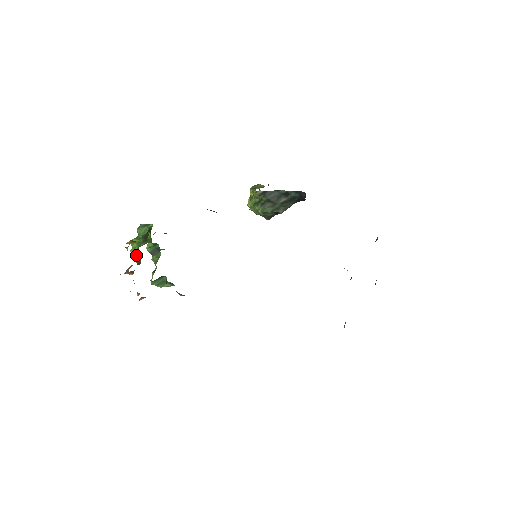
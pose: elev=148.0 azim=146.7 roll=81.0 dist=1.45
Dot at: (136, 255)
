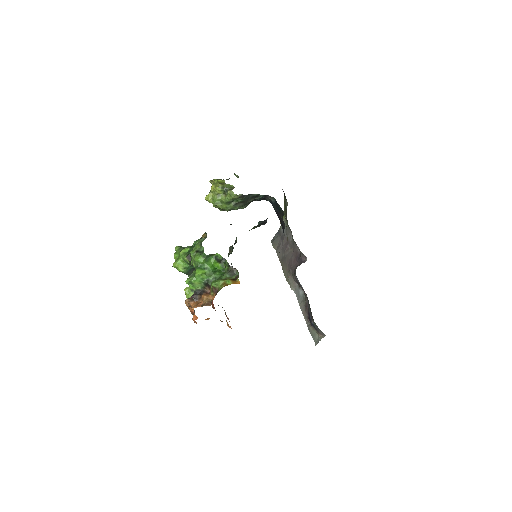
Dot at: (200, 284)
